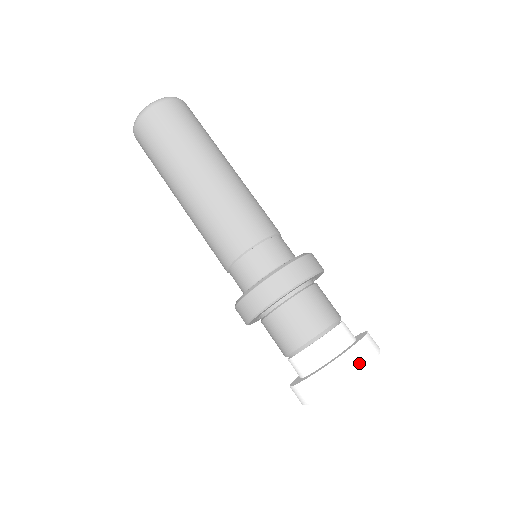
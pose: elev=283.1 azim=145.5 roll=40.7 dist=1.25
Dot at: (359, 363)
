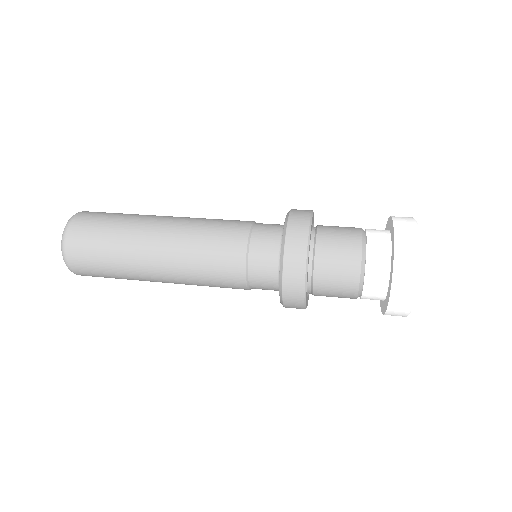
Dot at: occluded
